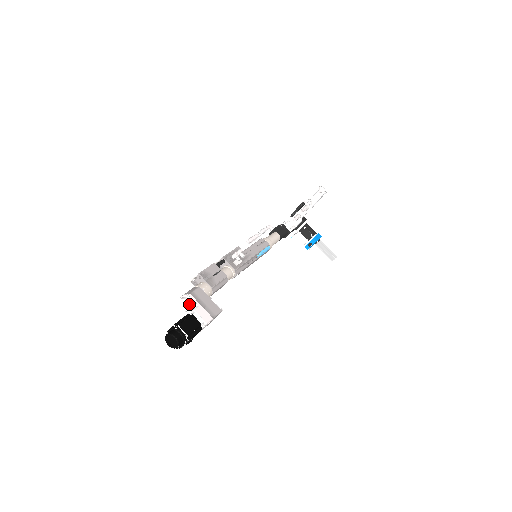
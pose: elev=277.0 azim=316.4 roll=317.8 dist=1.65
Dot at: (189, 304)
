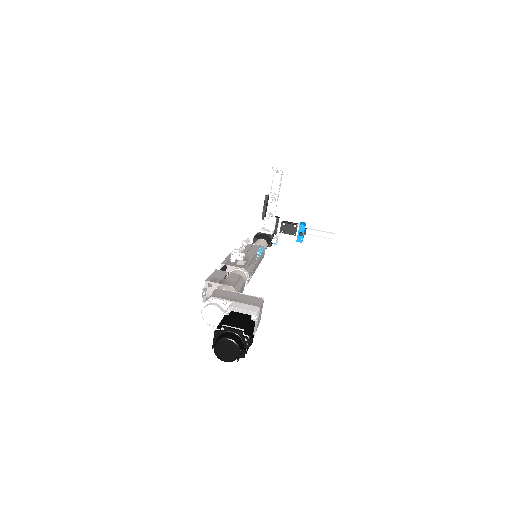
Dot at: (218, 307)
